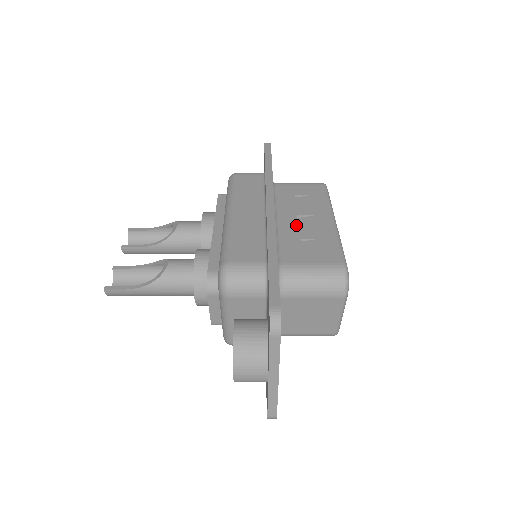
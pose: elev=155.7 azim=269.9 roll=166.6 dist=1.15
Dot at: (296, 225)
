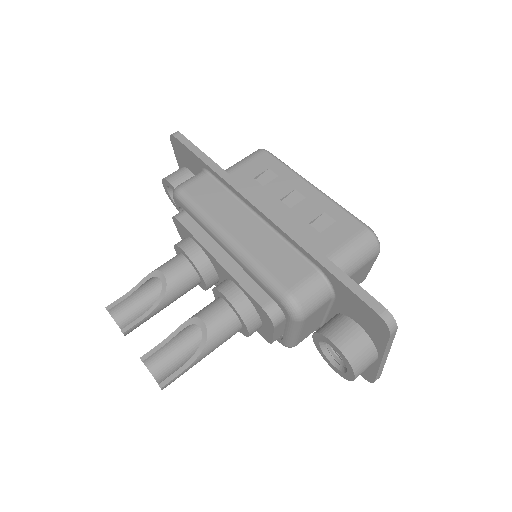
Dot at: (291, 211)
